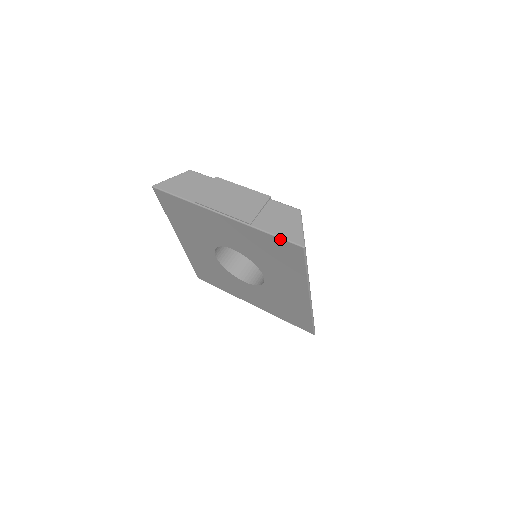
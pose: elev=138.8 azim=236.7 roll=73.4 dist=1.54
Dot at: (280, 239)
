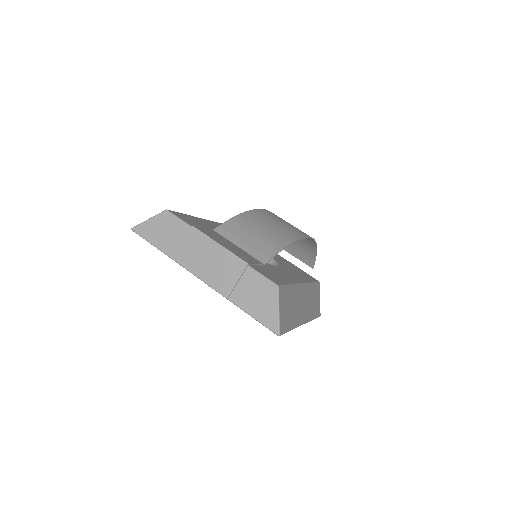
Dot at: (256, 320)
